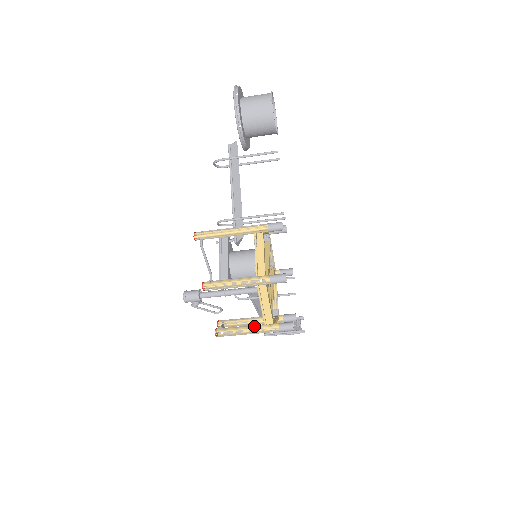
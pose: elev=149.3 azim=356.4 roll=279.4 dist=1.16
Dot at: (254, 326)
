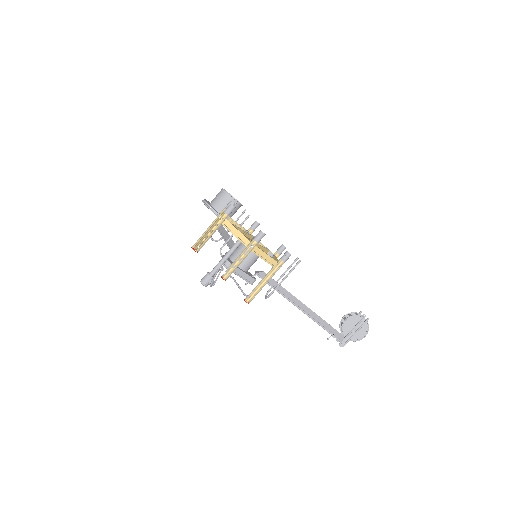
Dot at: (241, 253)
